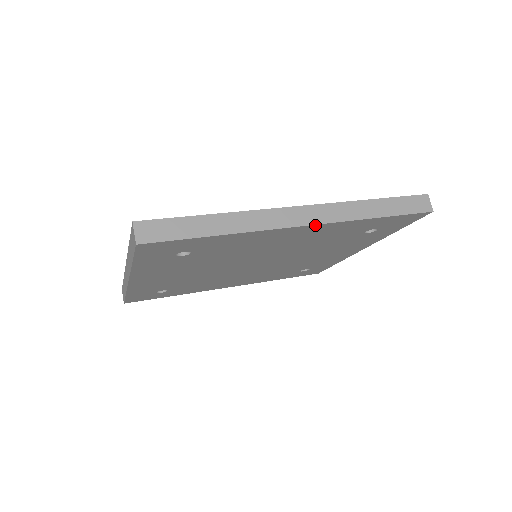
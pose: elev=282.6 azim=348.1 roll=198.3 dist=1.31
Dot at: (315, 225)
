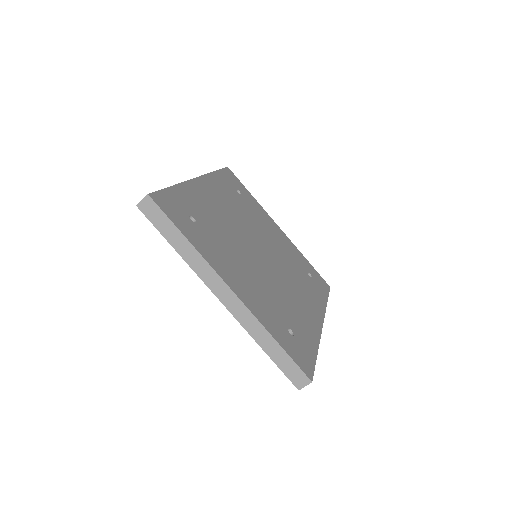
Dot at: occluded
